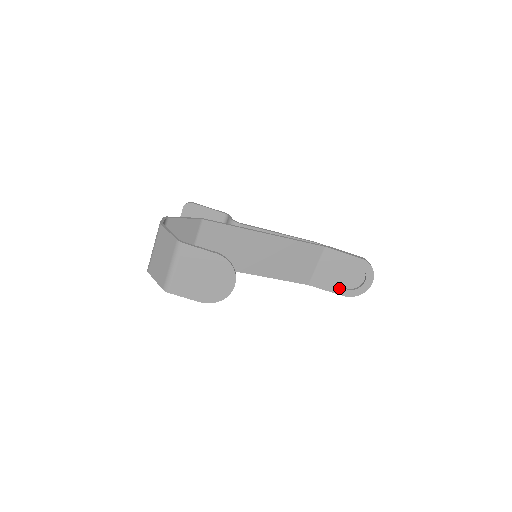
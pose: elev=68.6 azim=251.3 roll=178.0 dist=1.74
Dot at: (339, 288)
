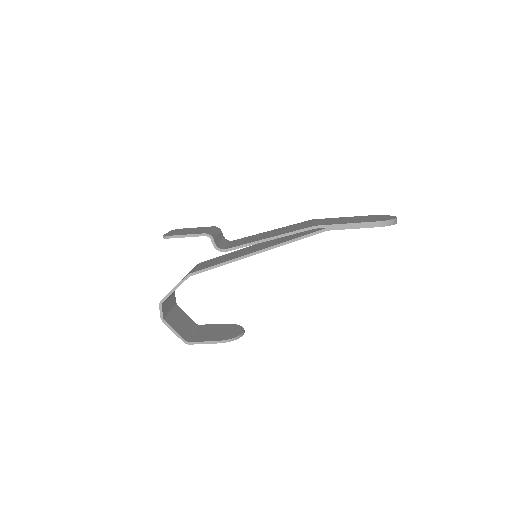
Dot at: occluded
